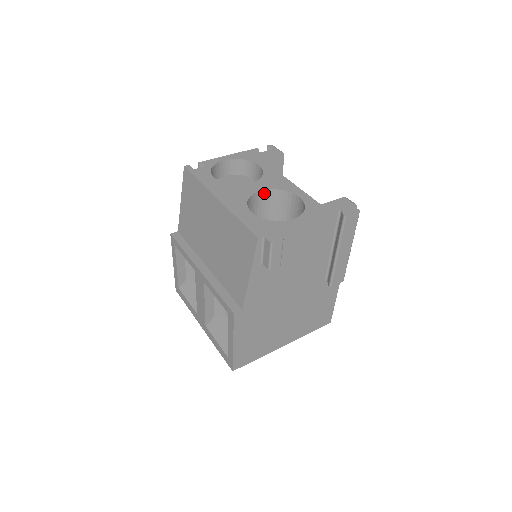
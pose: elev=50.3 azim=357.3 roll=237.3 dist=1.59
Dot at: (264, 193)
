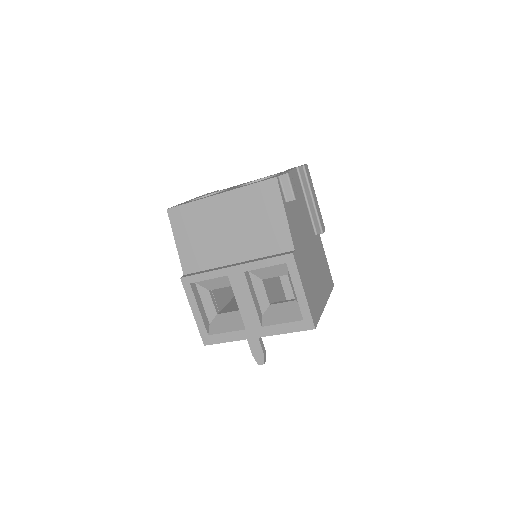
Dot at: occluded
